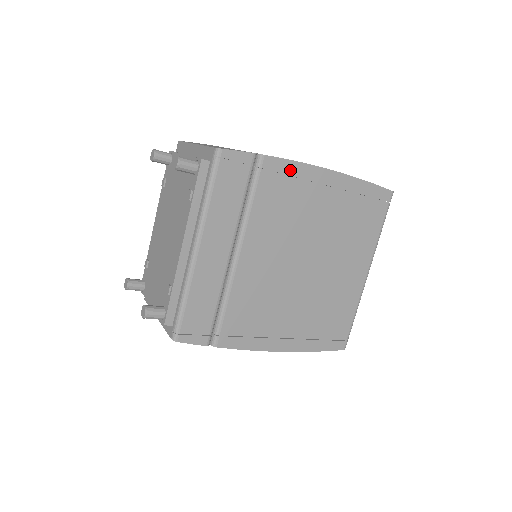
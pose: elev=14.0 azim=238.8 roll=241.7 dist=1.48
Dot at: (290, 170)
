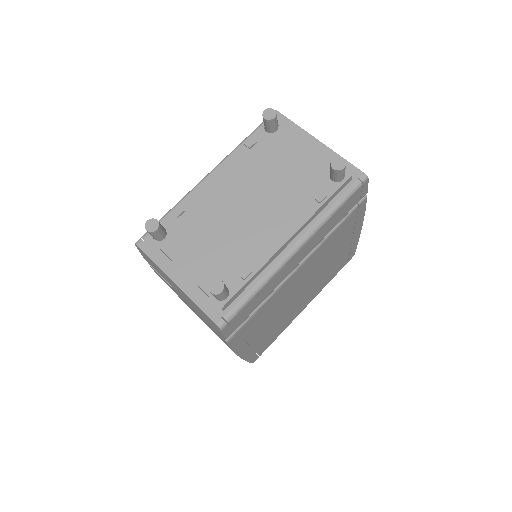
Dot at: (359, 215)
